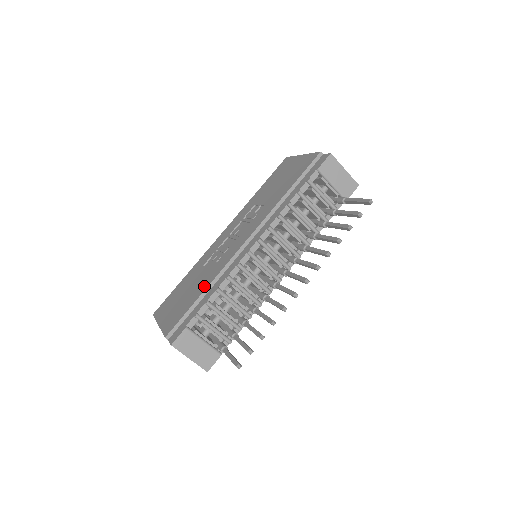
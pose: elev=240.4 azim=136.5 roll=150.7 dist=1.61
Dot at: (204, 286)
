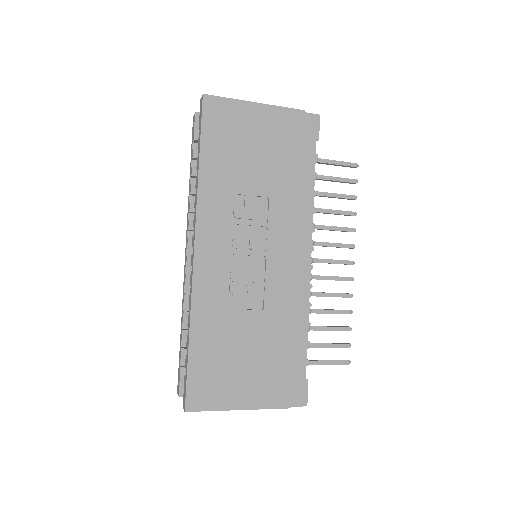
Dot at: (286, 331)
